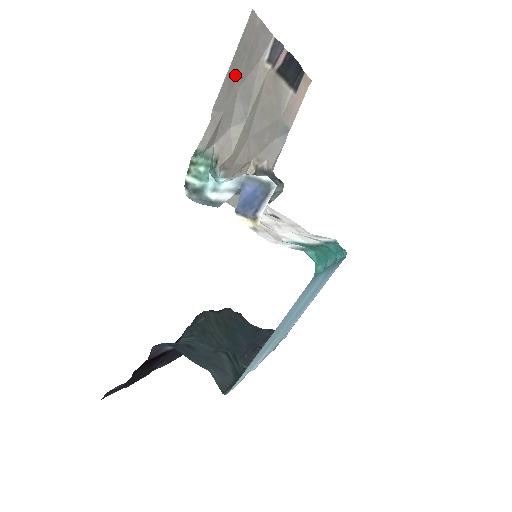
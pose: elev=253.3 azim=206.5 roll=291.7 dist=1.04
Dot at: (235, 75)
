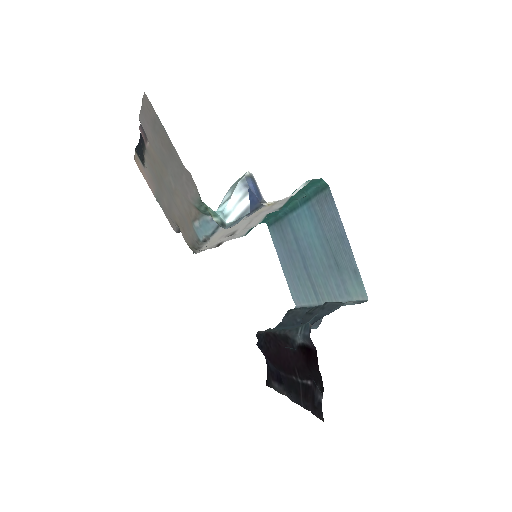
Dot at: (165, 142)
